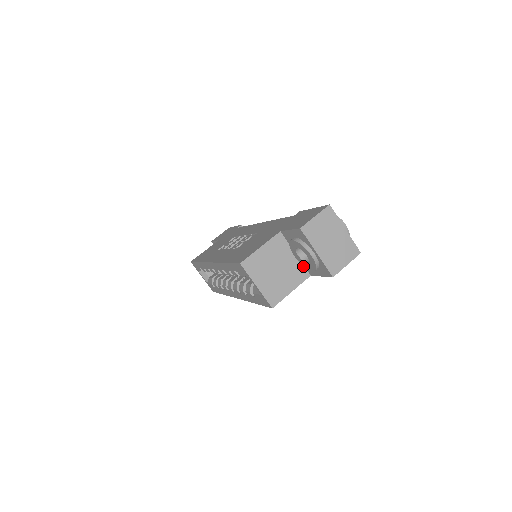
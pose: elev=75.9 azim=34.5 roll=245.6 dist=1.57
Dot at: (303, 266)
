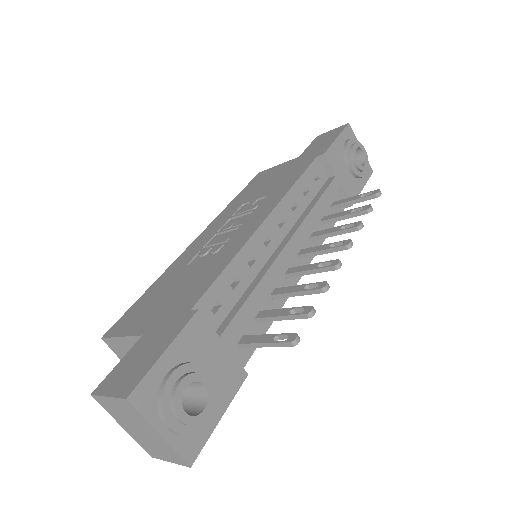
Dot at: occluded
